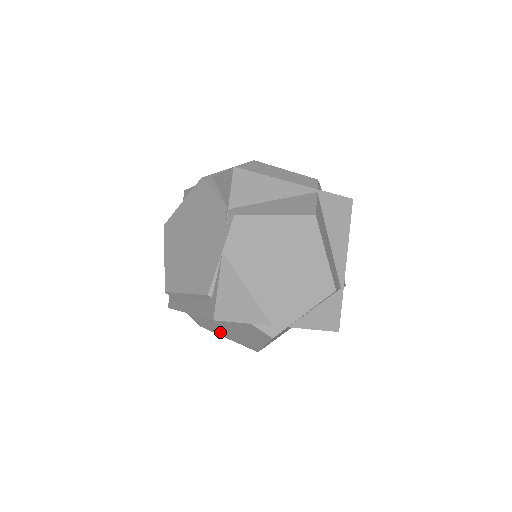
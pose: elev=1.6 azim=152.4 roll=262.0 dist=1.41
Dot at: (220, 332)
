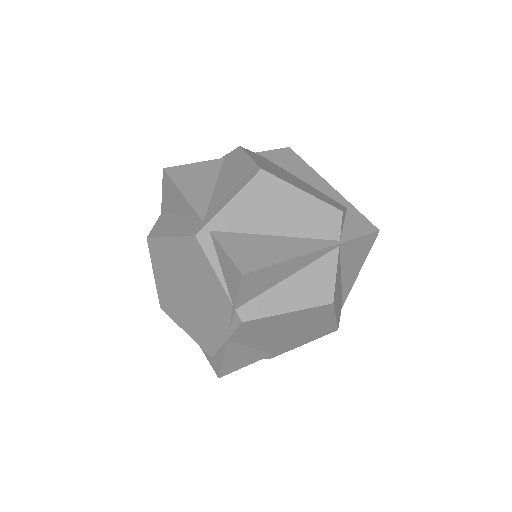
Dot at: occluded
